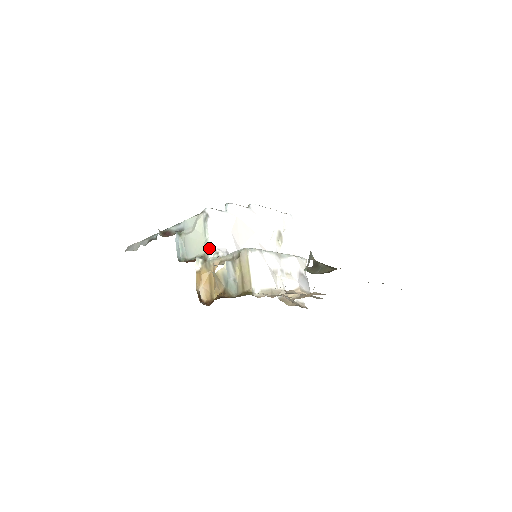
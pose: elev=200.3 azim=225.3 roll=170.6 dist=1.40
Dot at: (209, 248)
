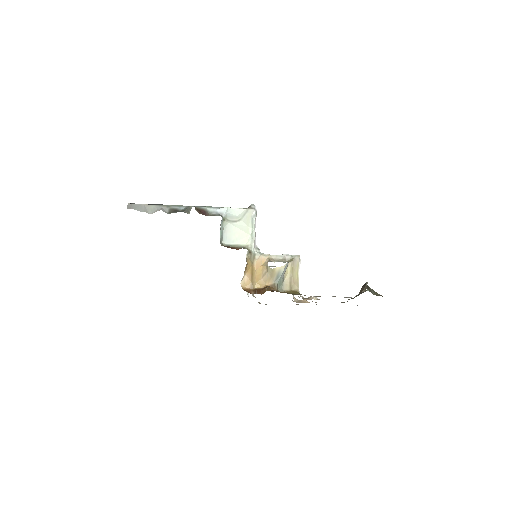
Dot at: (254, 242)
